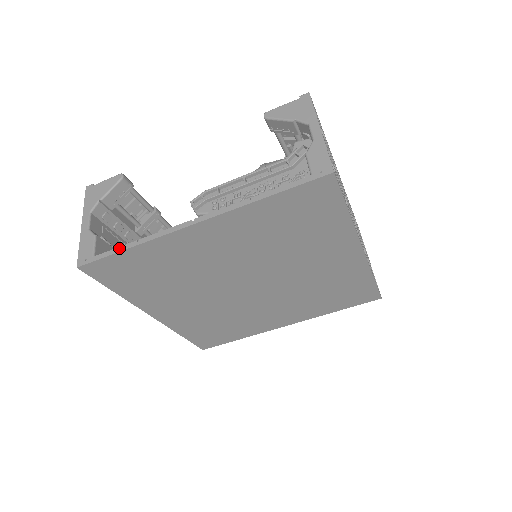
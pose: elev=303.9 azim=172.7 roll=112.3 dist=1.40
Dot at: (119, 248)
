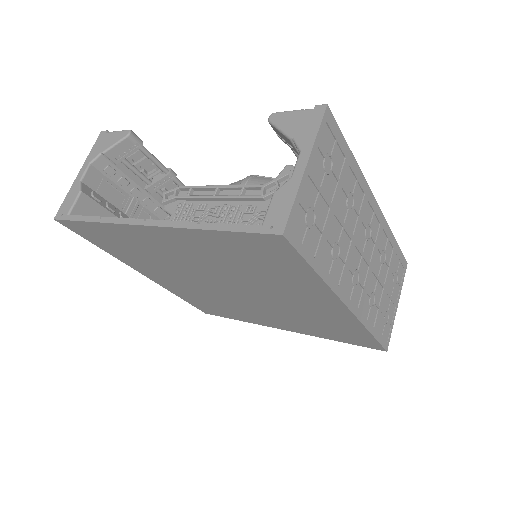
Dot at: (86, 217)
